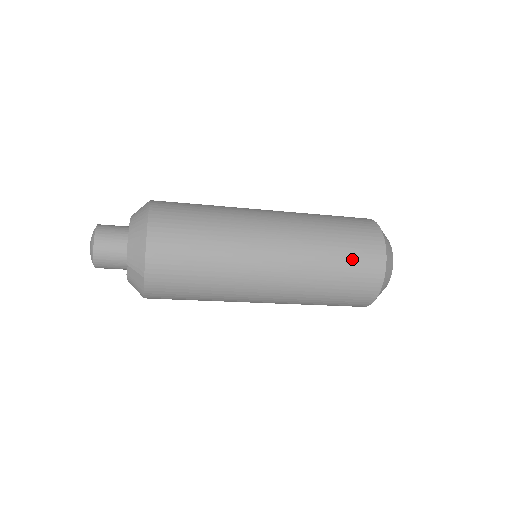
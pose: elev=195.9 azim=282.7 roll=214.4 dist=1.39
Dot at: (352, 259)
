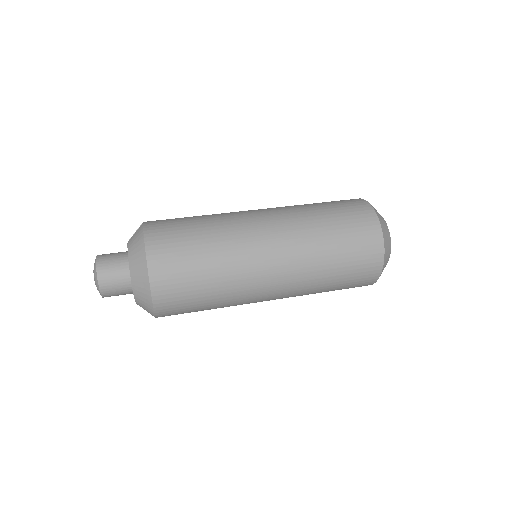
Dot at: (346, 284)
